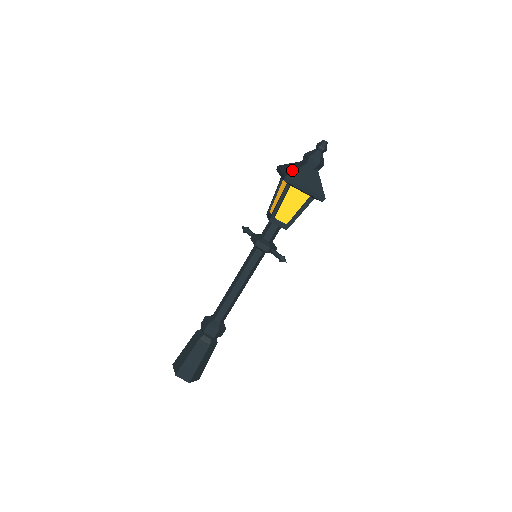
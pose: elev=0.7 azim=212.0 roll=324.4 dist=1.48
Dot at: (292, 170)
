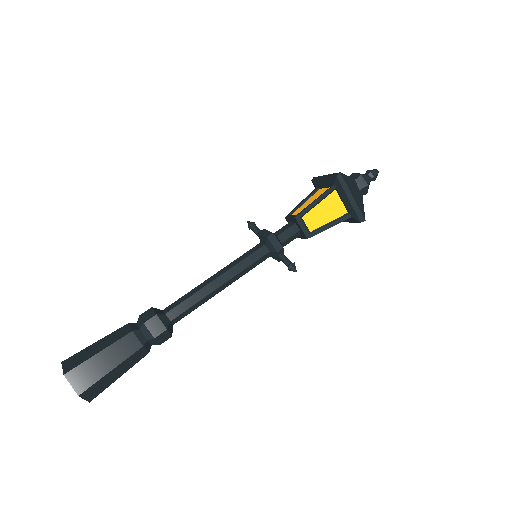
Dot at: occluded
